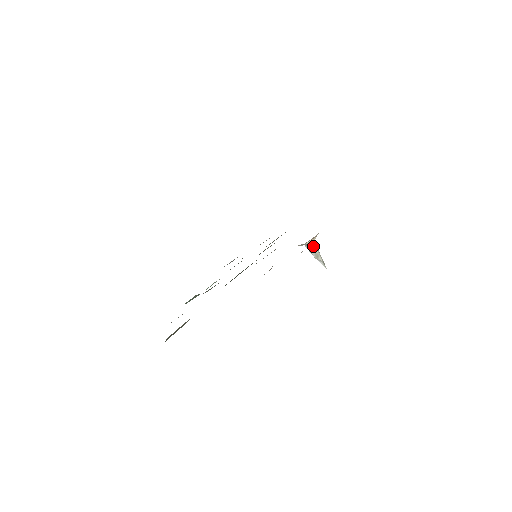
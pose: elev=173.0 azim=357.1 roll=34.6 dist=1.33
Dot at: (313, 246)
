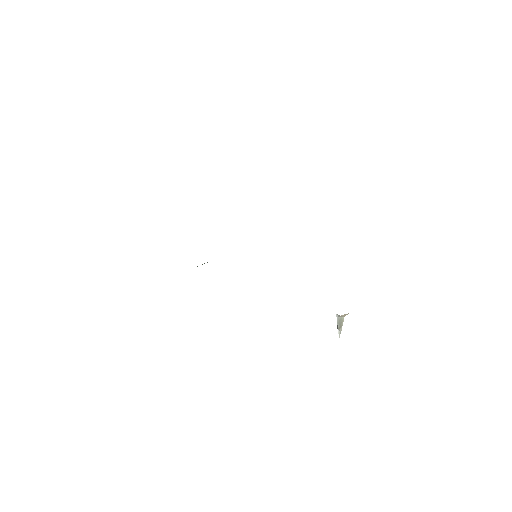
Dot at: (343, 318)
